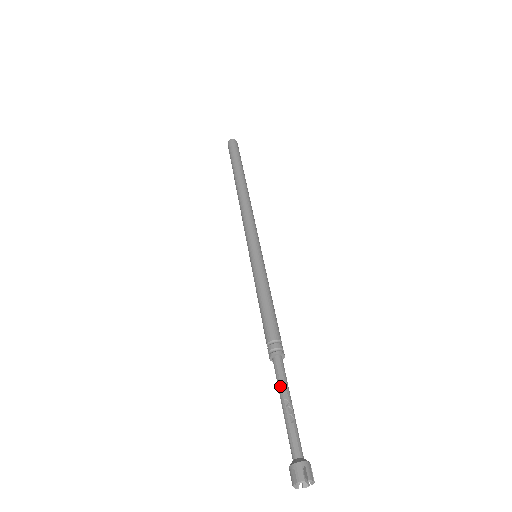
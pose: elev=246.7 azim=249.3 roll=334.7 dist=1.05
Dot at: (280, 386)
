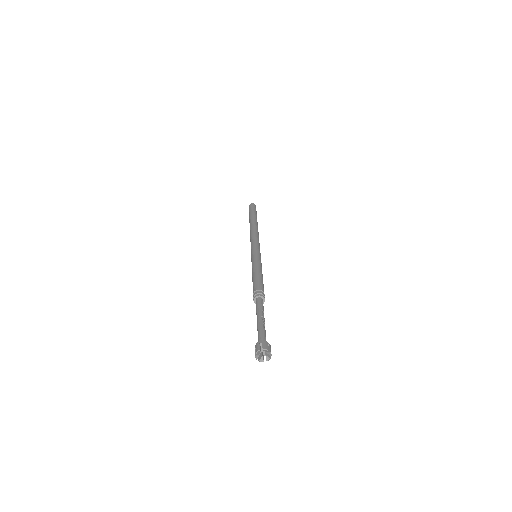
Dot at: (260, 310)
